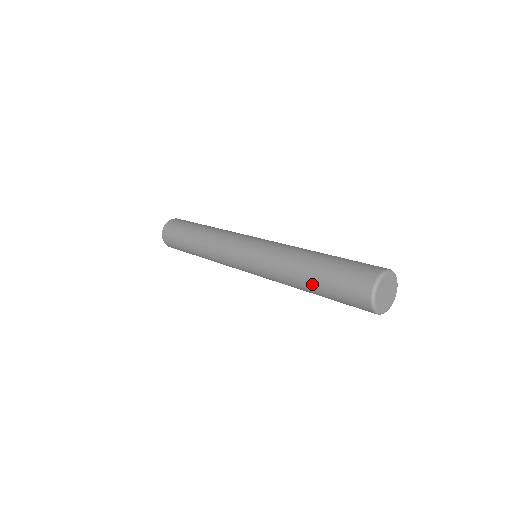
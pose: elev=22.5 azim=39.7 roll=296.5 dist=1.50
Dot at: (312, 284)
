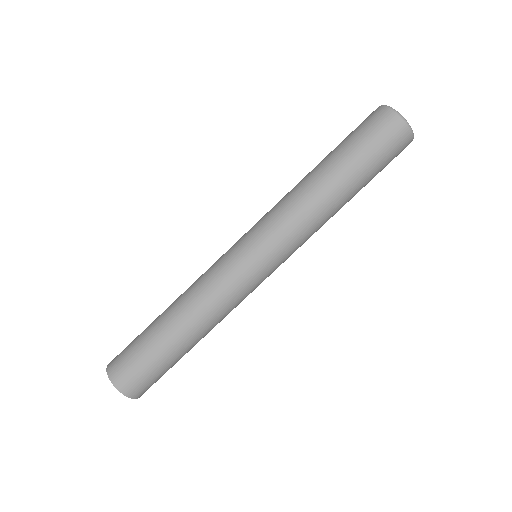
Dot at: (336, 167)
